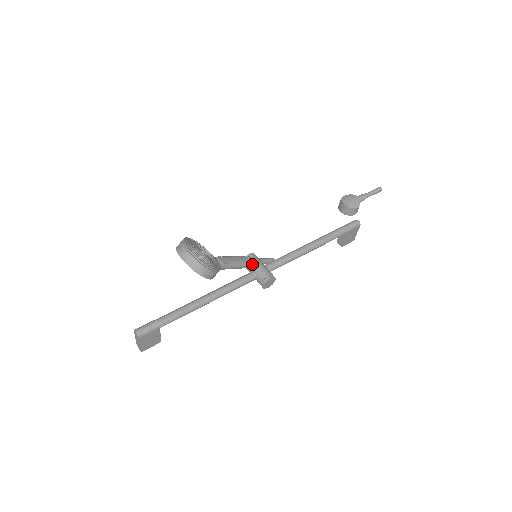
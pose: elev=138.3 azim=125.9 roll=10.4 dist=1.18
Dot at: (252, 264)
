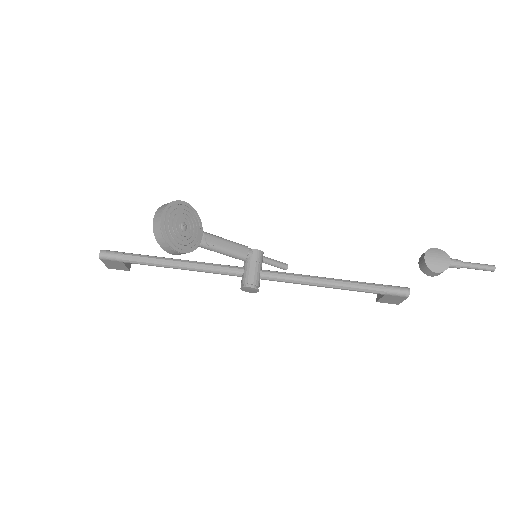
Dot at: (248, 261)
